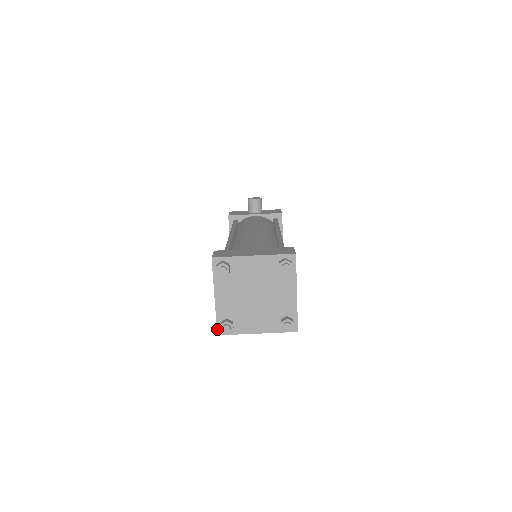
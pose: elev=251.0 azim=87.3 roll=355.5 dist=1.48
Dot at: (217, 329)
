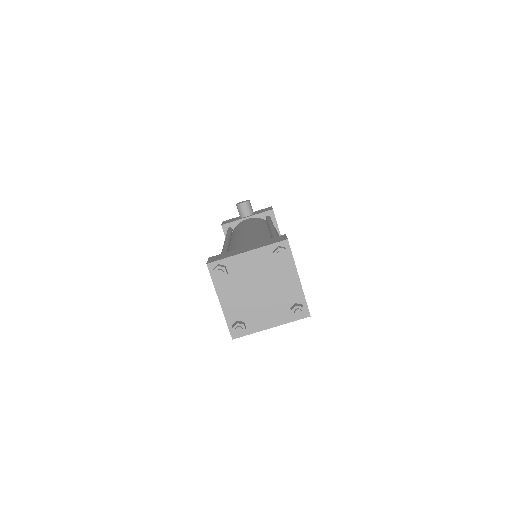
Dot at: (230, 333)
